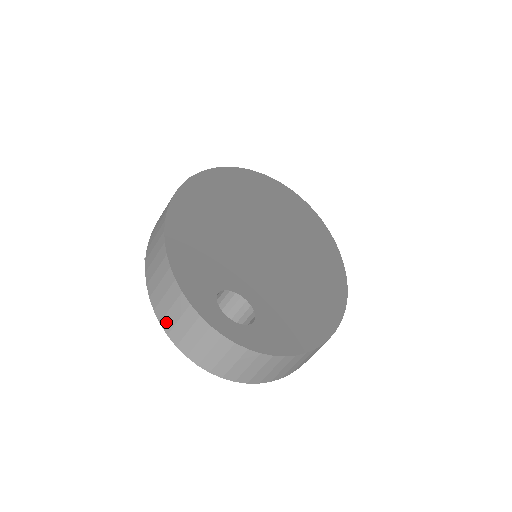
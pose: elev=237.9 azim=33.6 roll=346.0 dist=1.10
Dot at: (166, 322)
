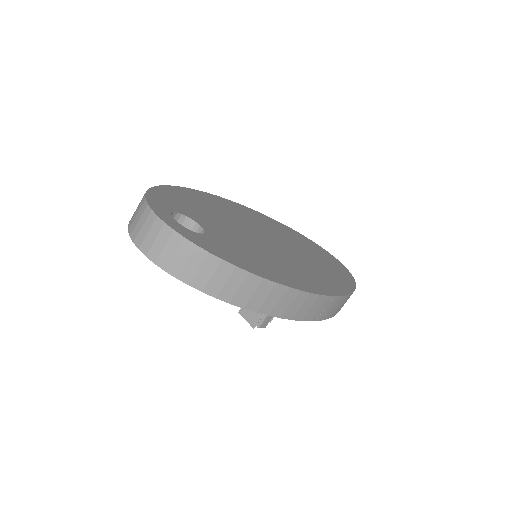
Dot at: (131, 222)
